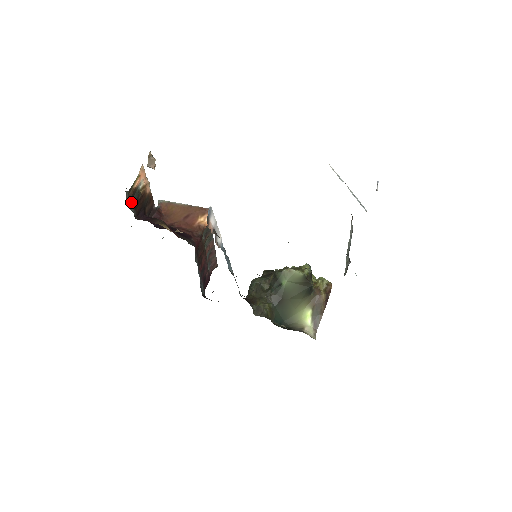
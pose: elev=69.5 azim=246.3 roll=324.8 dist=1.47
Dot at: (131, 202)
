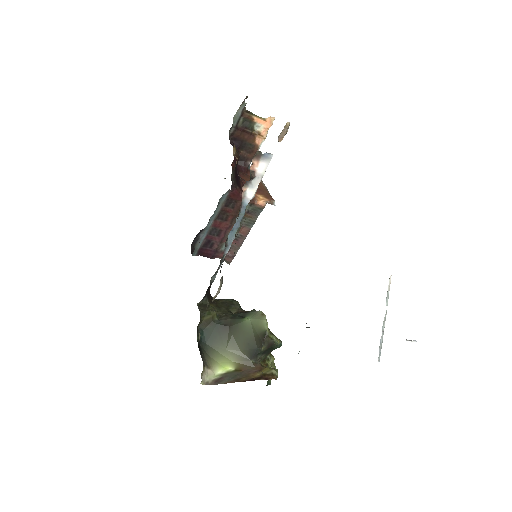
Dot at: (240, 118)
